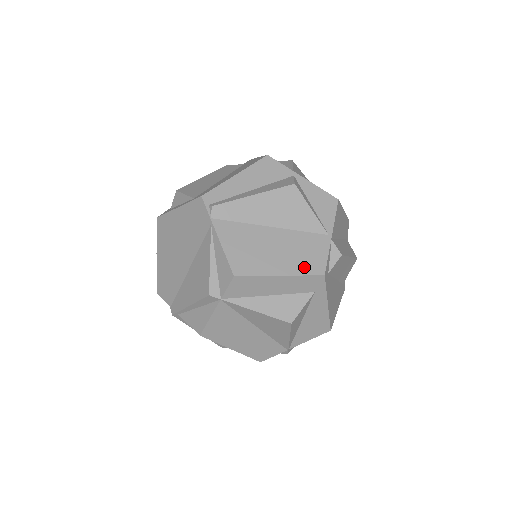
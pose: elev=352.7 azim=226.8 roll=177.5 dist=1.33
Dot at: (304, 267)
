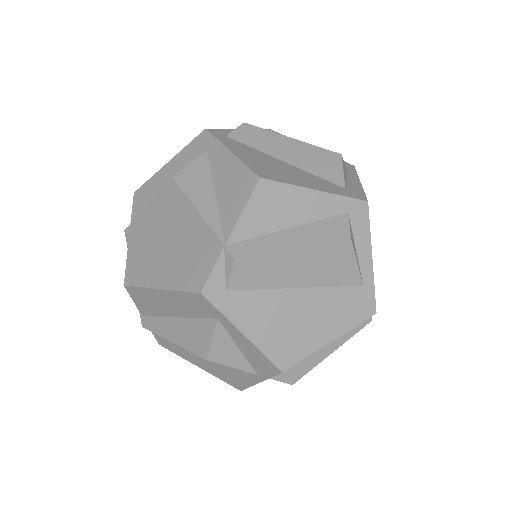
Dot at: occluded
